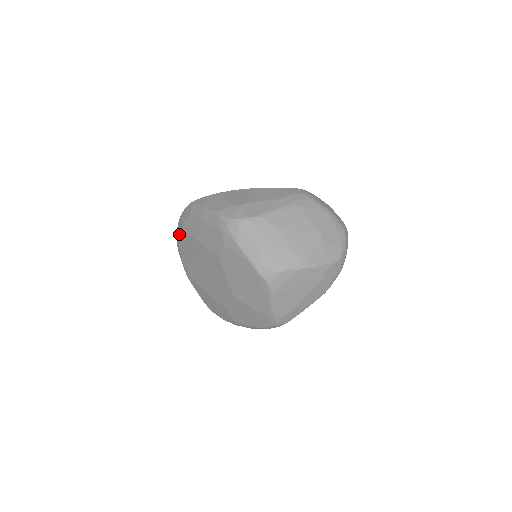
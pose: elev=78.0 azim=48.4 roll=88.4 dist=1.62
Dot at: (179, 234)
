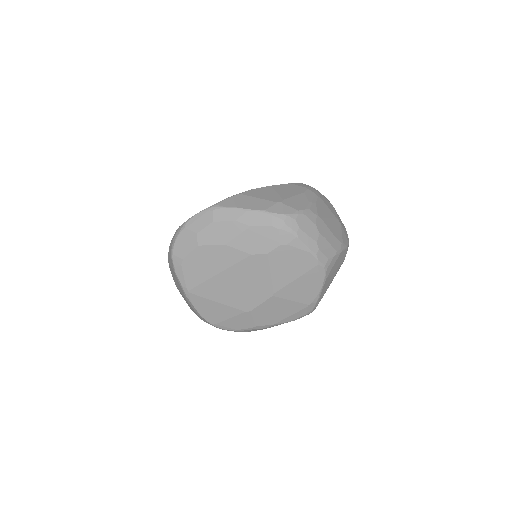
Dot at: (184, 247)
